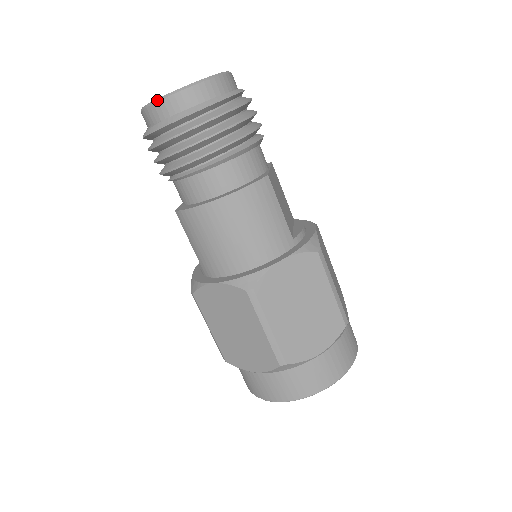
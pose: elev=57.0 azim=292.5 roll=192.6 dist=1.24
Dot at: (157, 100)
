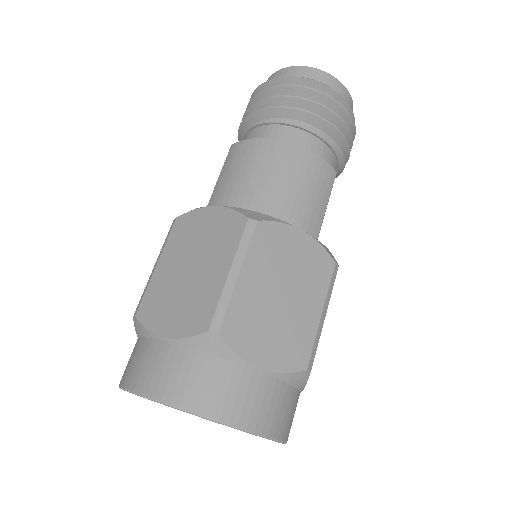
Dot at: (295, 66)
